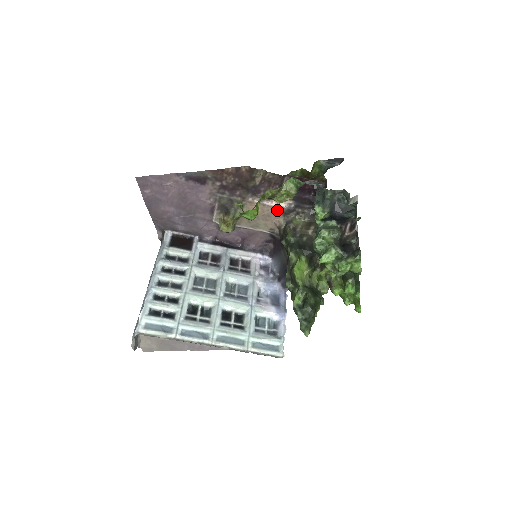
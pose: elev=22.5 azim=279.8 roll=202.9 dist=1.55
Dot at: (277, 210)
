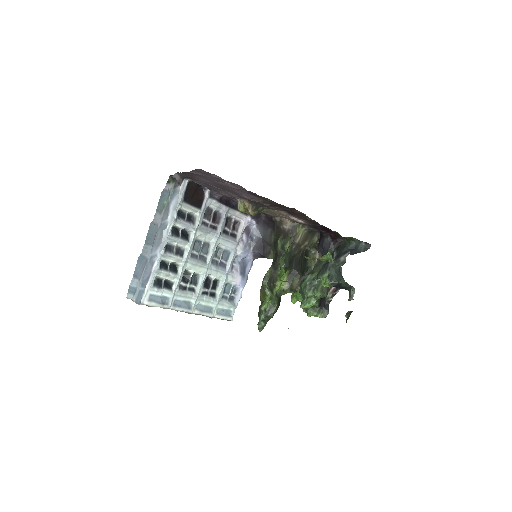
Dot at: (293, 219)
